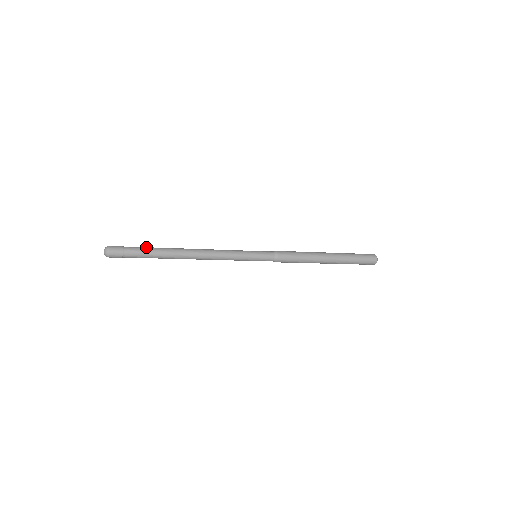
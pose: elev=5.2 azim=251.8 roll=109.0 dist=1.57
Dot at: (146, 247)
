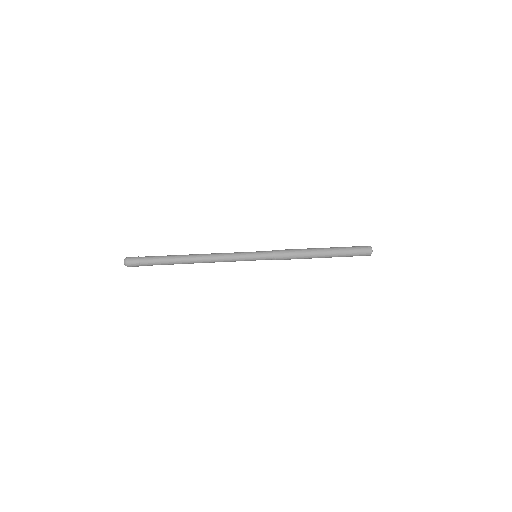
Dot at: (159, 256)
